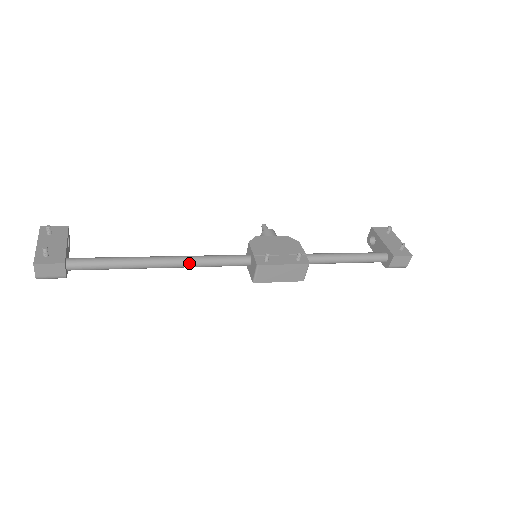
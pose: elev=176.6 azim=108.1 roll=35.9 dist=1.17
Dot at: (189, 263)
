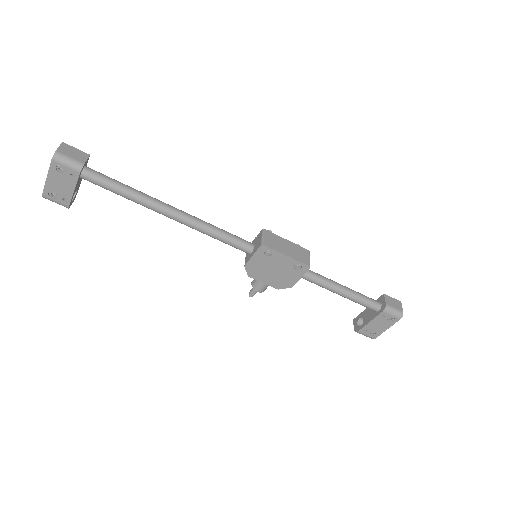
Dot at: (197, 218)
